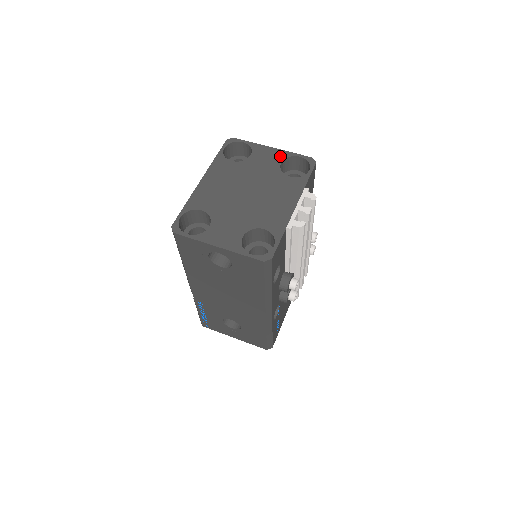
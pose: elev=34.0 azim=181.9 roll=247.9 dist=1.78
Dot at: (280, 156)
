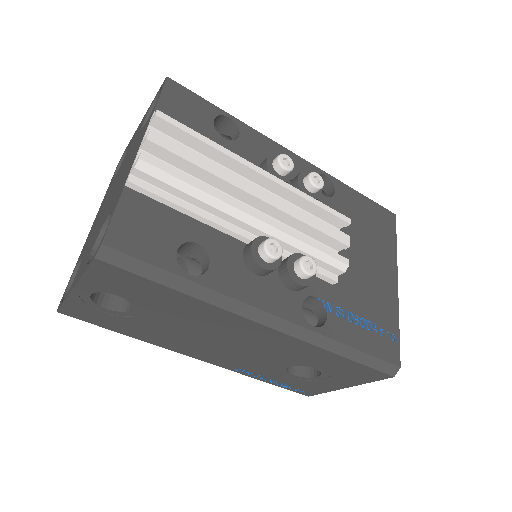
Dot at: (144, 118)
